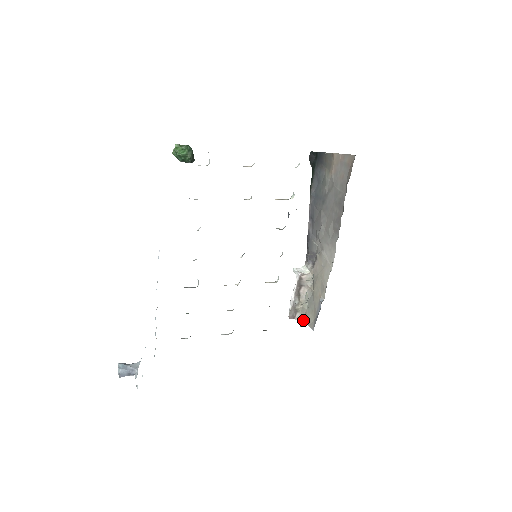
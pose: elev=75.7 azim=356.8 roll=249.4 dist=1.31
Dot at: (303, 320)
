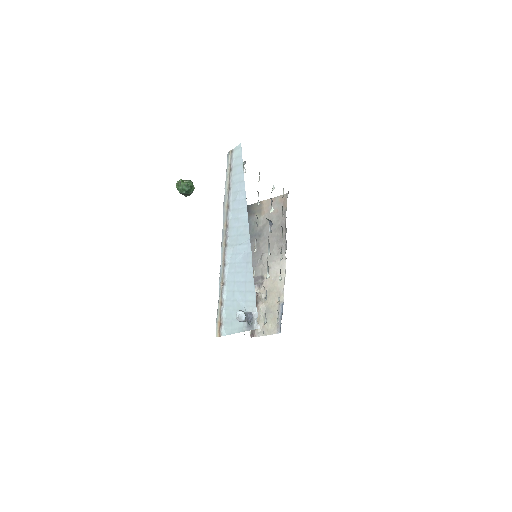
Dot at: (262, 334)
